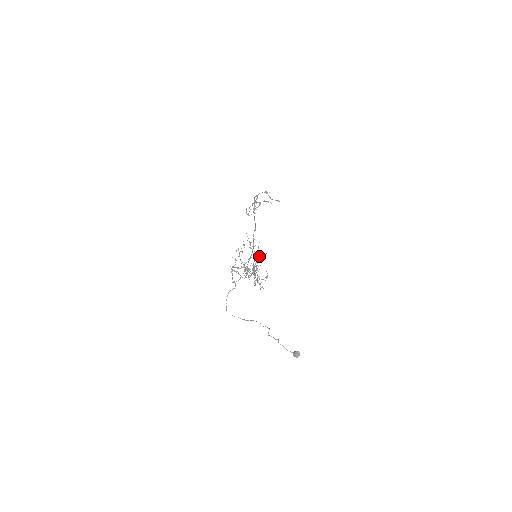
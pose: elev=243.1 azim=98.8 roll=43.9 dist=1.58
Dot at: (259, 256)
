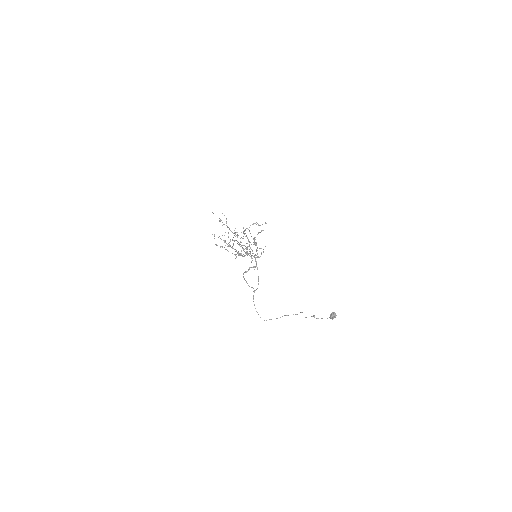
Dot at: occluded
